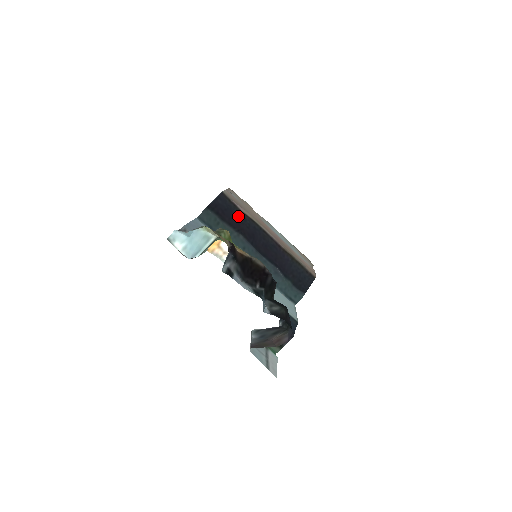
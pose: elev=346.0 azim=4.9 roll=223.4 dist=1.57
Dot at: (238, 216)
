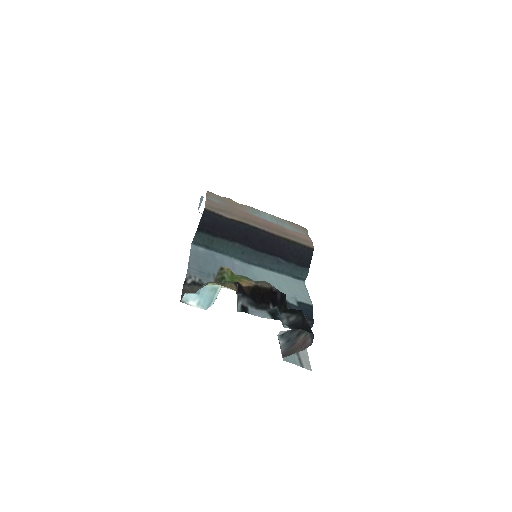
Dot at: (227, 225)
